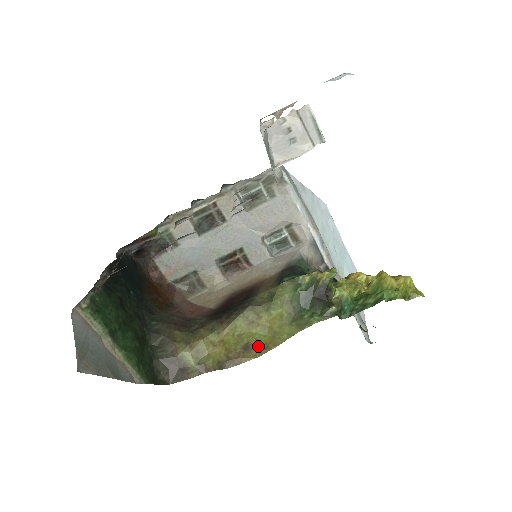
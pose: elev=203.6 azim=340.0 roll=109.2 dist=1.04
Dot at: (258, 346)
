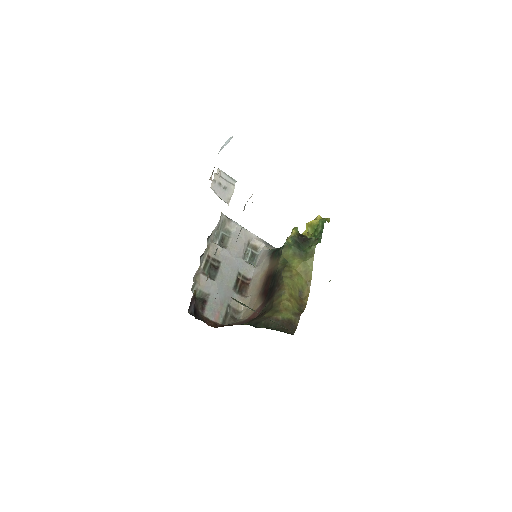
Dot at: (304, 288)
